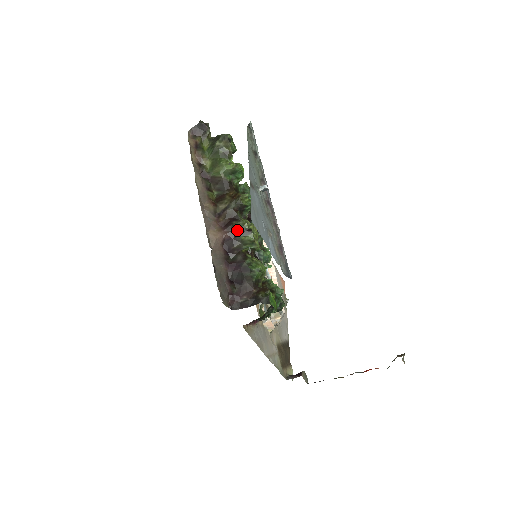
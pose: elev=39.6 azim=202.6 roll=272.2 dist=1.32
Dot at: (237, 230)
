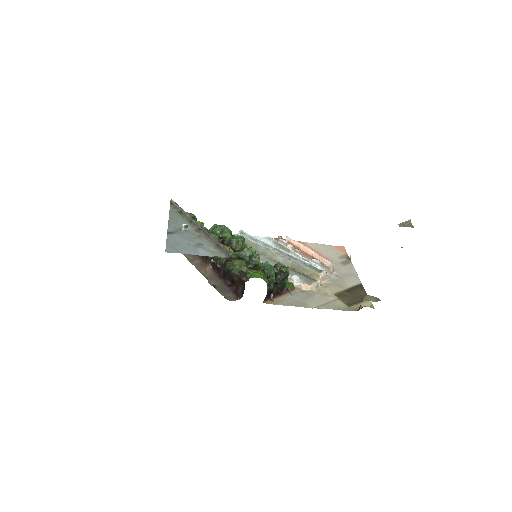
Dot at: occluded
